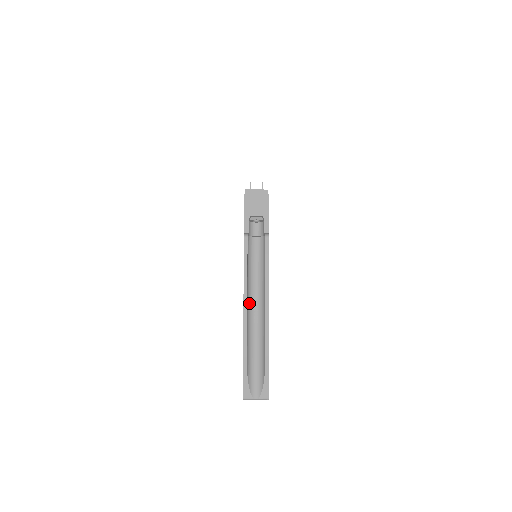
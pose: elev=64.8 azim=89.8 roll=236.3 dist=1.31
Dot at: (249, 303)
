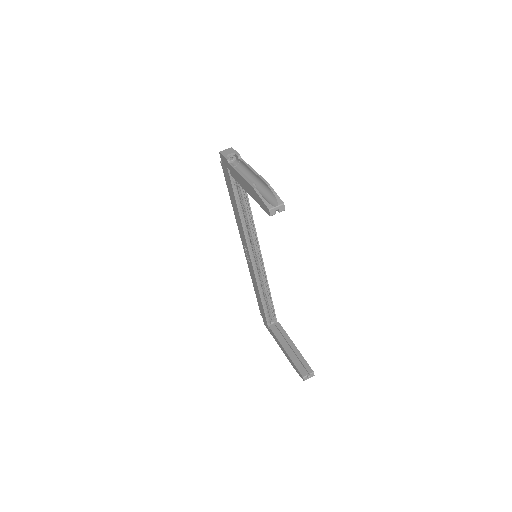
Dot at: occluded
